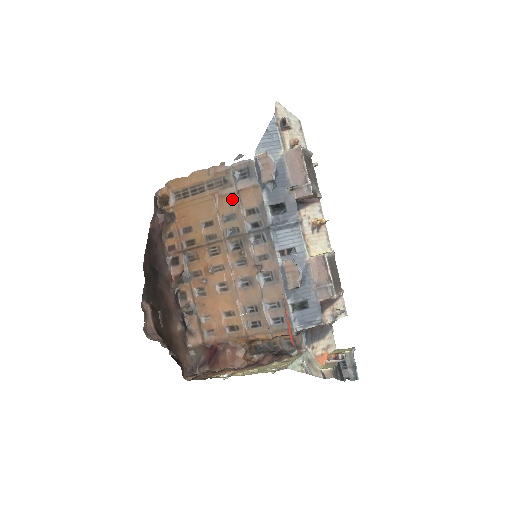
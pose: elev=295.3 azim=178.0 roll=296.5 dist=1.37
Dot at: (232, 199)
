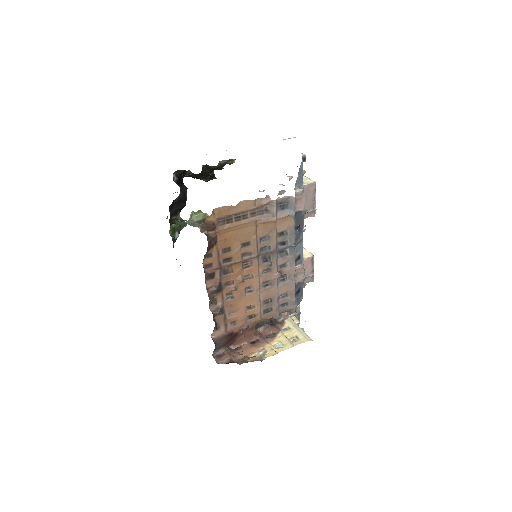
Dot at: (271, 225)
